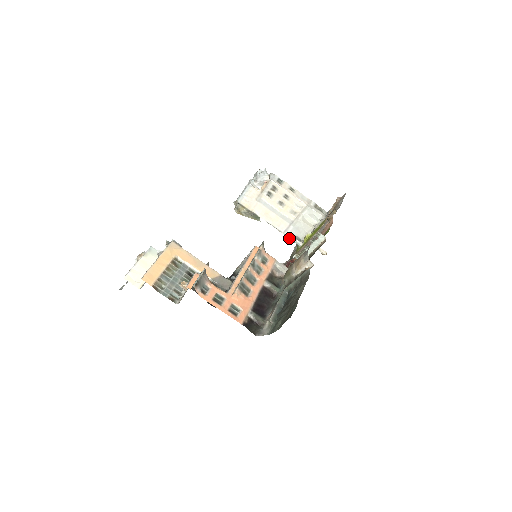
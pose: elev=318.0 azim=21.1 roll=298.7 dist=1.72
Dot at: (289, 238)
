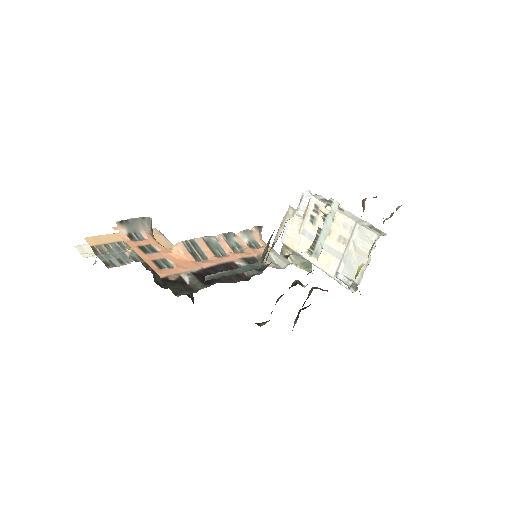
Dot at: (336, 277)
